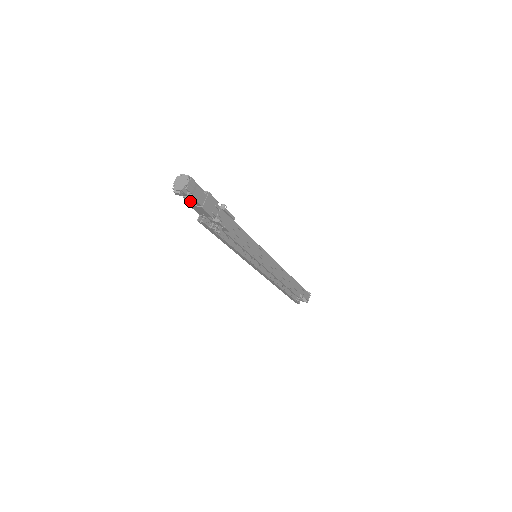
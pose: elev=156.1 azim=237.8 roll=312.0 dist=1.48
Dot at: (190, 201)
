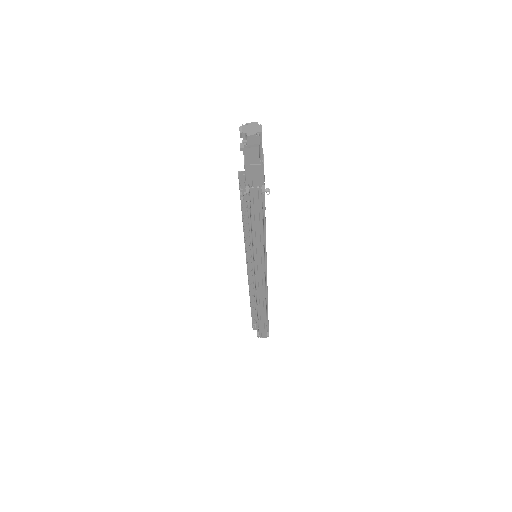
Dot at: (241, 148)
